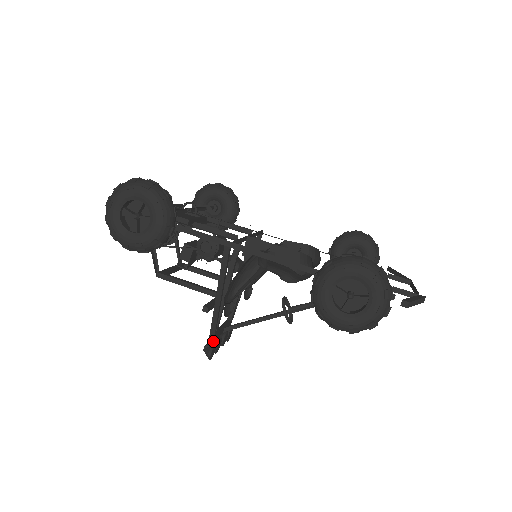
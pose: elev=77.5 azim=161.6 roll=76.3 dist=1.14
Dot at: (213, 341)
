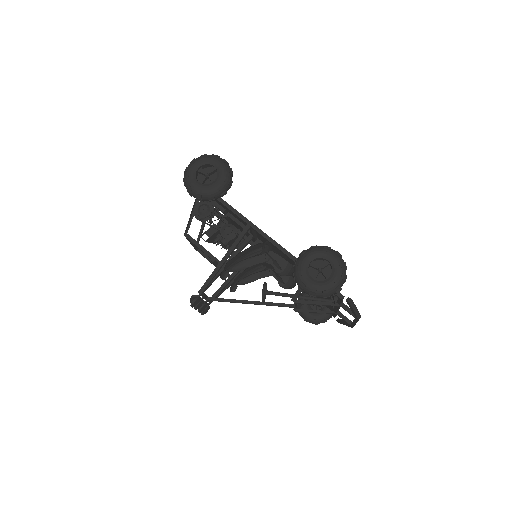
Dot at: (201, 294)
